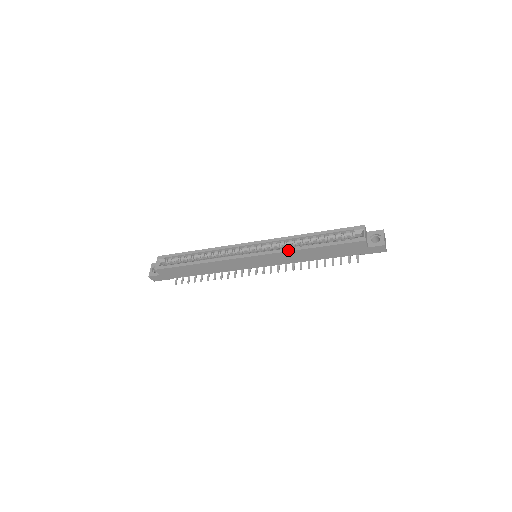
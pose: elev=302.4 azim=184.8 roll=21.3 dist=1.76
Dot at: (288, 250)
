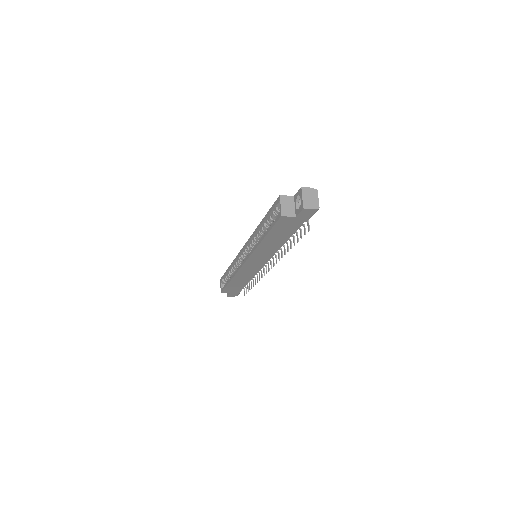
Dot at: (254, 249)
